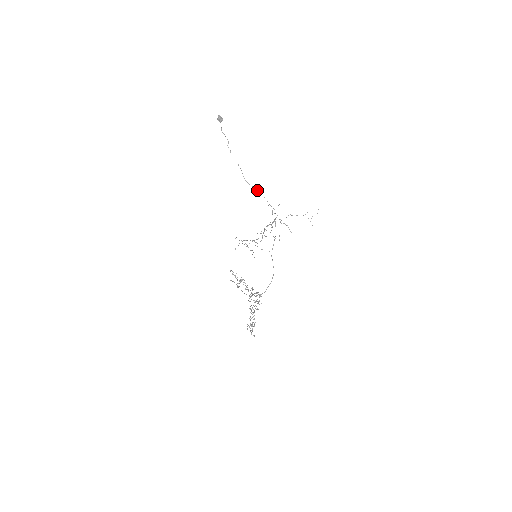
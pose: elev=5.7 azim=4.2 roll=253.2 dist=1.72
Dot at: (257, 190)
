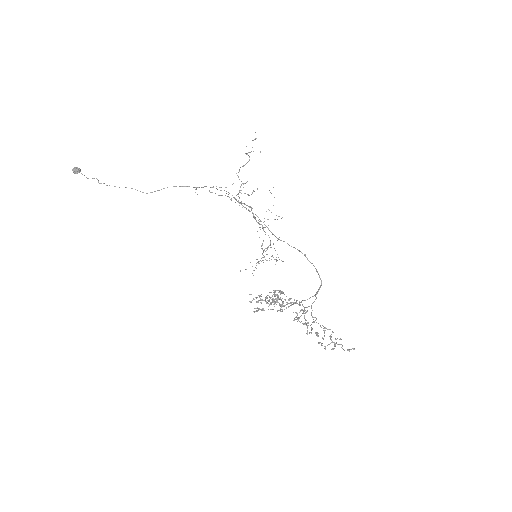
Dot at: occluded
